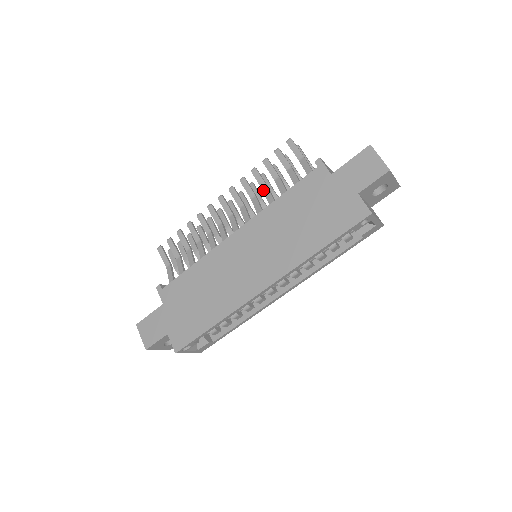
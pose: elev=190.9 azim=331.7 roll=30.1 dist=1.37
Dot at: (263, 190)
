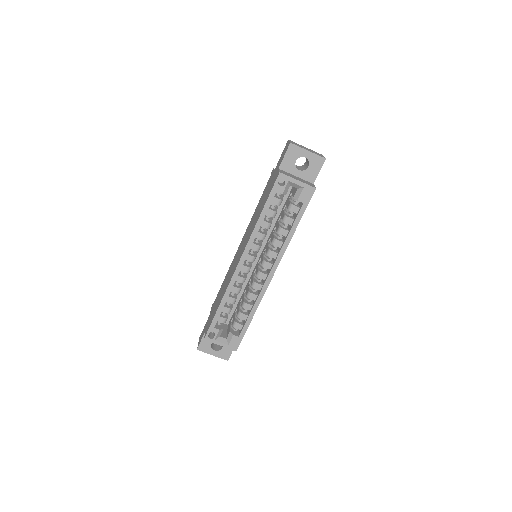
Dot at: occluded
